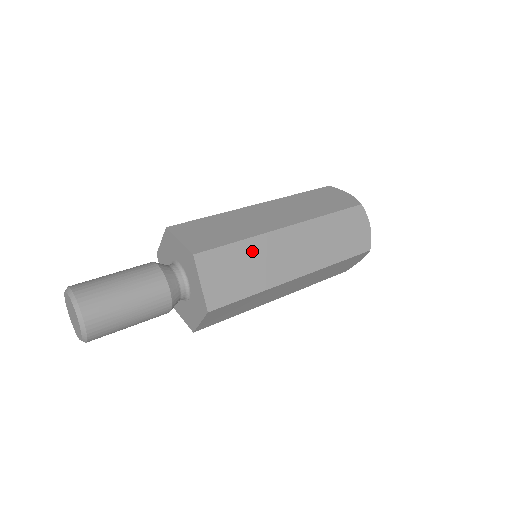
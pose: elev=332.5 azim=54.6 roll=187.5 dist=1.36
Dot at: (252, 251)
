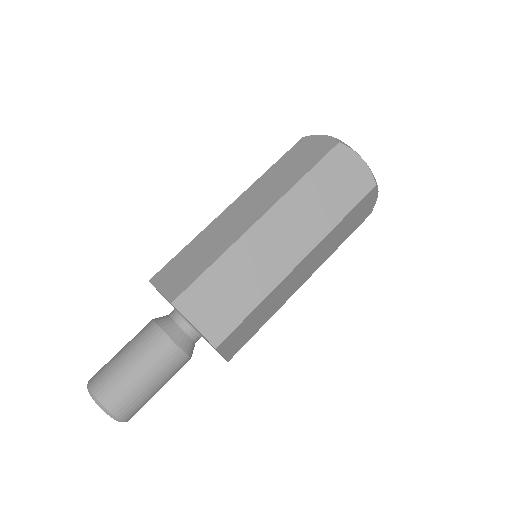
Dot at: (266, 304)
